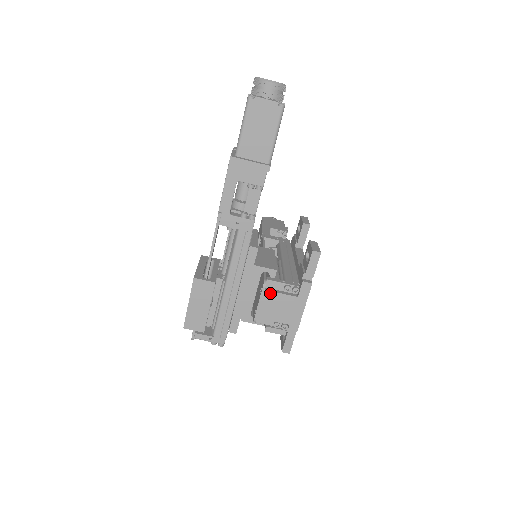
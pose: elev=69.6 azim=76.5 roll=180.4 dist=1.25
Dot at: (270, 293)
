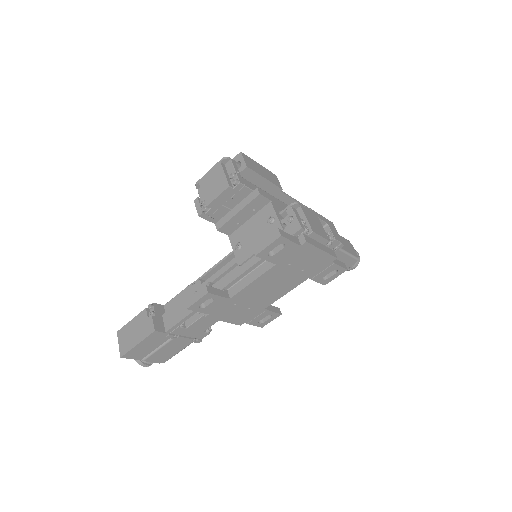
Dot at: (319, 220)
